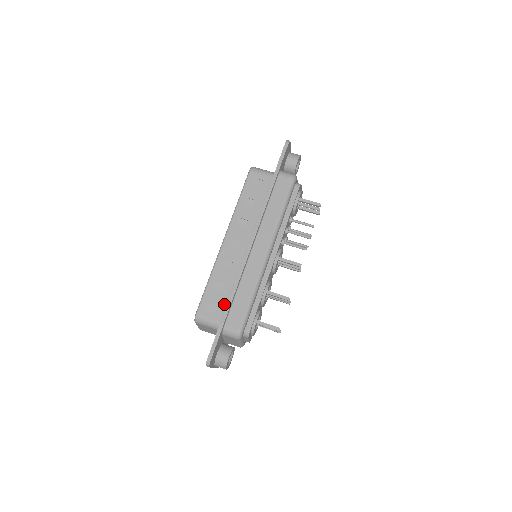
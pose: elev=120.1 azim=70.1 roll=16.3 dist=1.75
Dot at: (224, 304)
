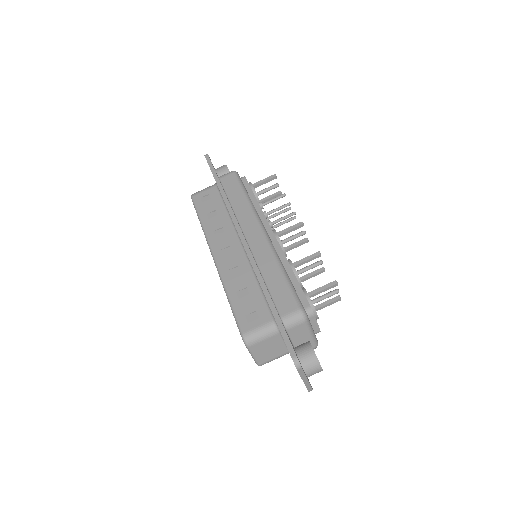
Dot at: (262, 303)
